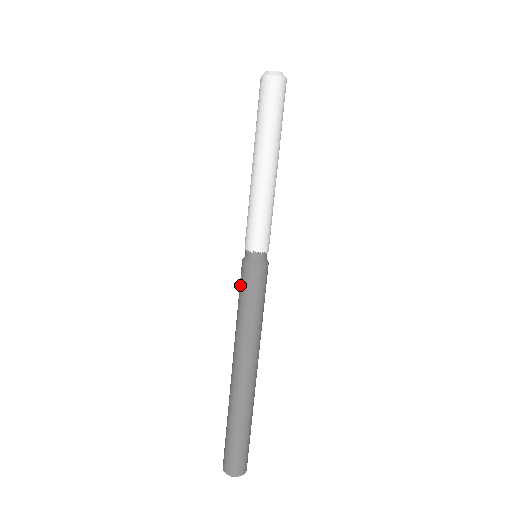
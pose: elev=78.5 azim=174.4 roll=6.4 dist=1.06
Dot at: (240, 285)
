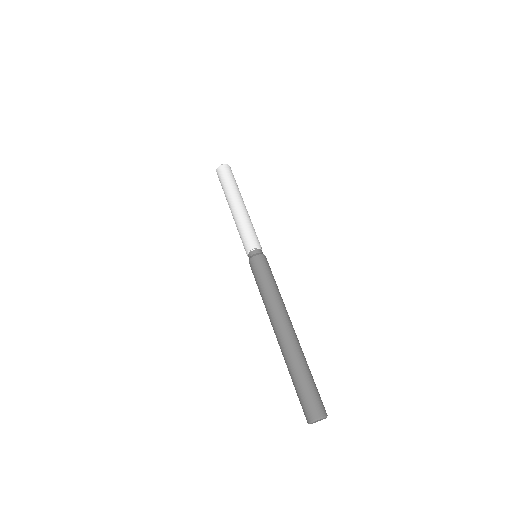
Dot at: (254, 275)
